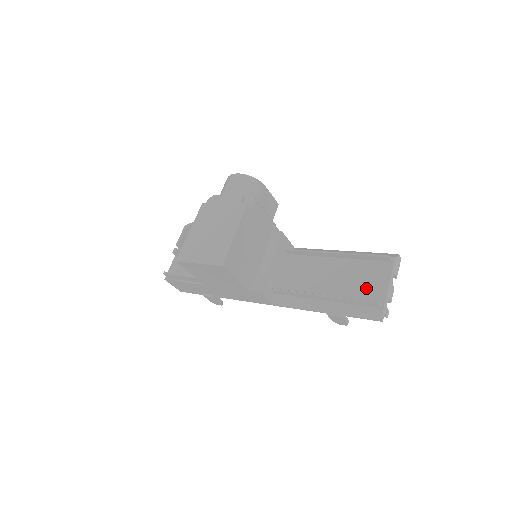
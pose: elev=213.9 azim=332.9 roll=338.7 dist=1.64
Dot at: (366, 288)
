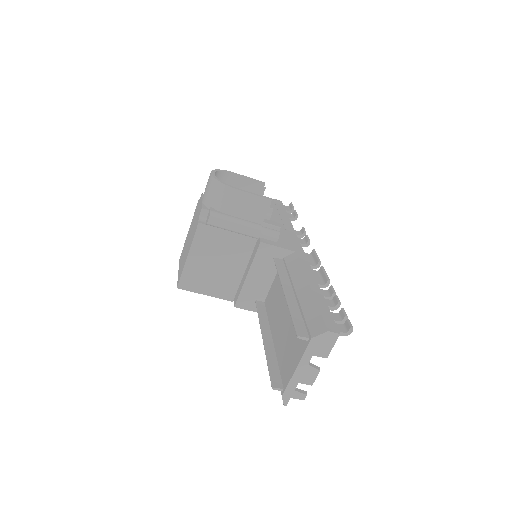
Dot at: (287, 357)
